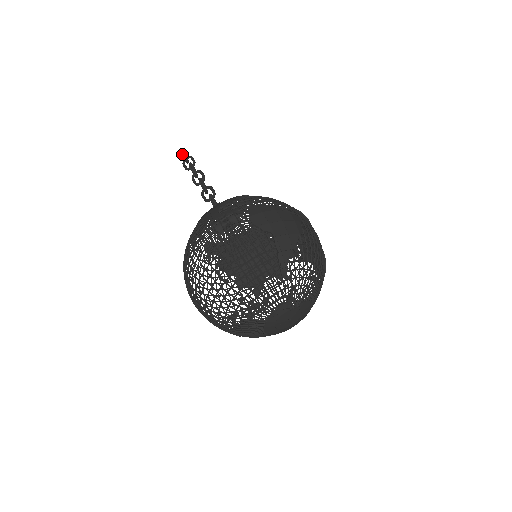
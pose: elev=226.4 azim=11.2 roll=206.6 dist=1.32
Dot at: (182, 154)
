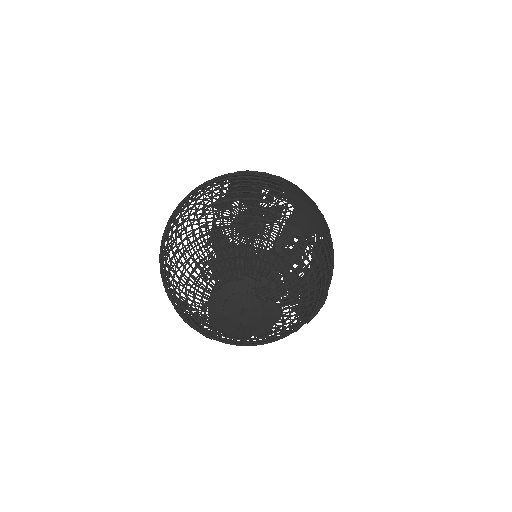
Dot at: occluded
